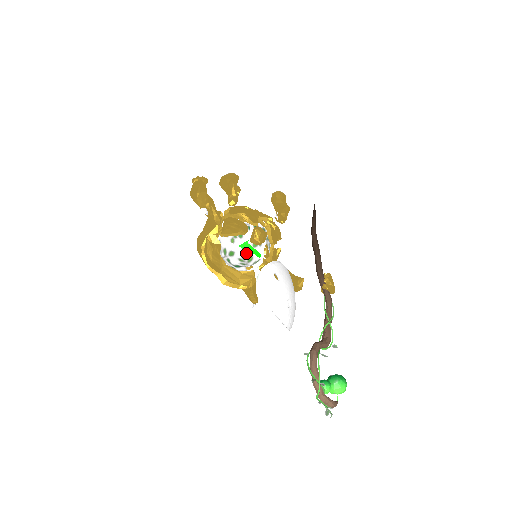
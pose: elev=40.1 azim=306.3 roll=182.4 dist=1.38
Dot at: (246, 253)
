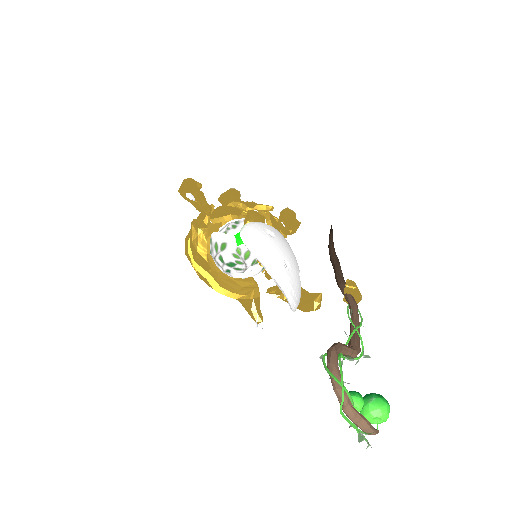
Dot at: (241, 245)
